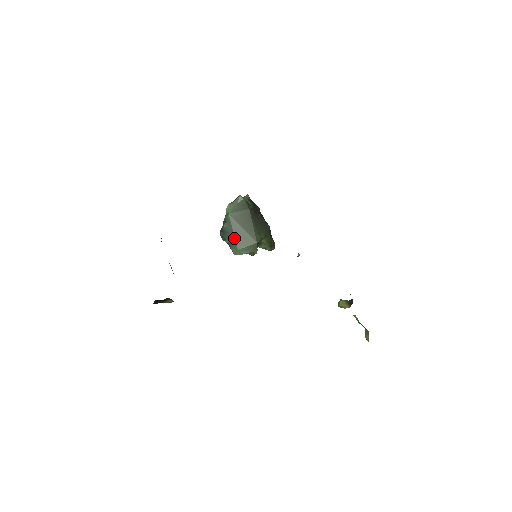
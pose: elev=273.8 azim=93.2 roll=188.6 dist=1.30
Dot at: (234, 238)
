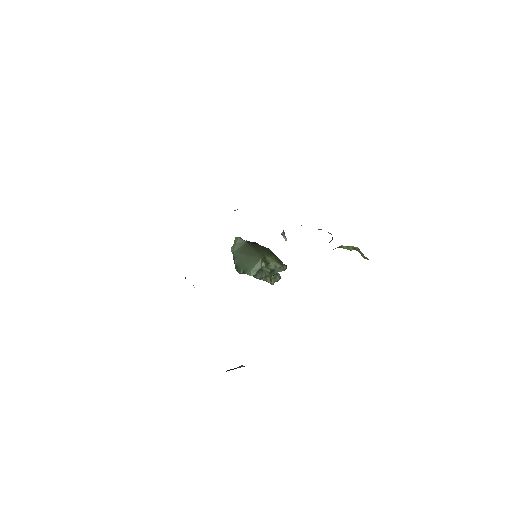
Dot at: (245, 265)
